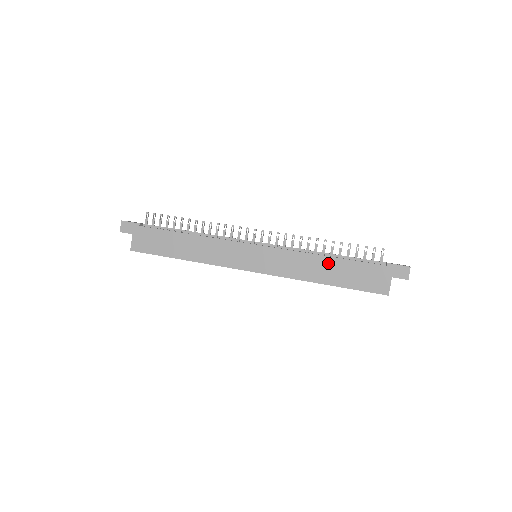
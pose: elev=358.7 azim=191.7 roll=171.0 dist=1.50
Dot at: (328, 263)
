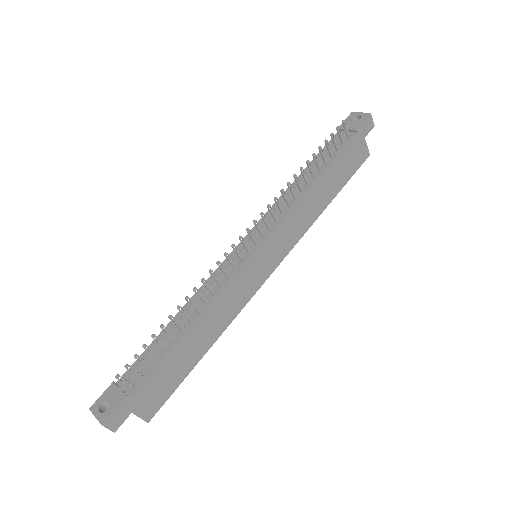
Dot at: (320, 185)
